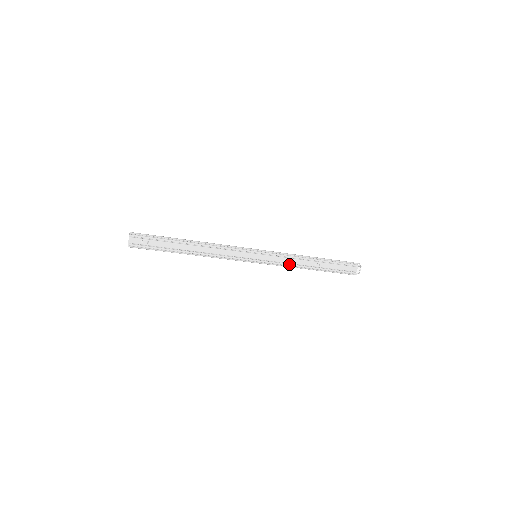
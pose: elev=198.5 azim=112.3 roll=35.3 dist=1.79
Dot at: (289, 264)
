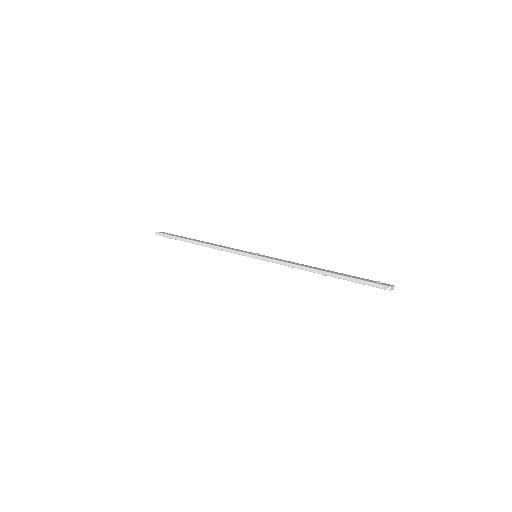
Dot at: occluded
